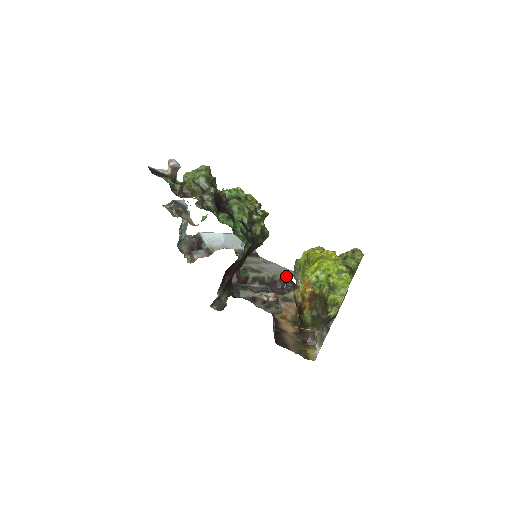
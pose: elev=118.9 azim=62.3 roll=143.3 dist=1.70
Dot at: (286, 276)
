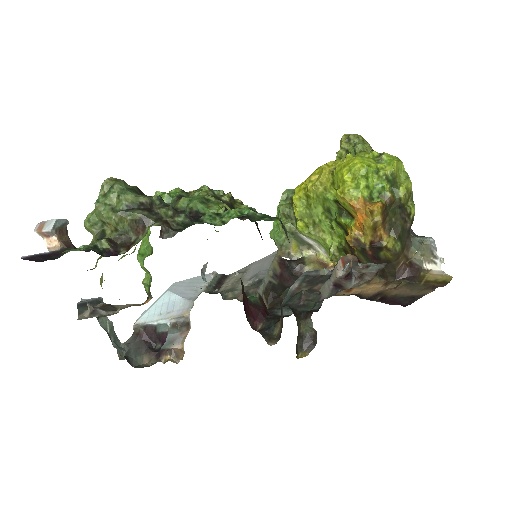
Dot at: (280, 261)
